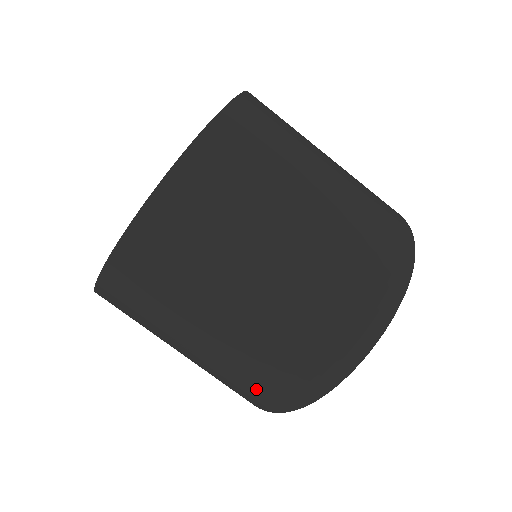
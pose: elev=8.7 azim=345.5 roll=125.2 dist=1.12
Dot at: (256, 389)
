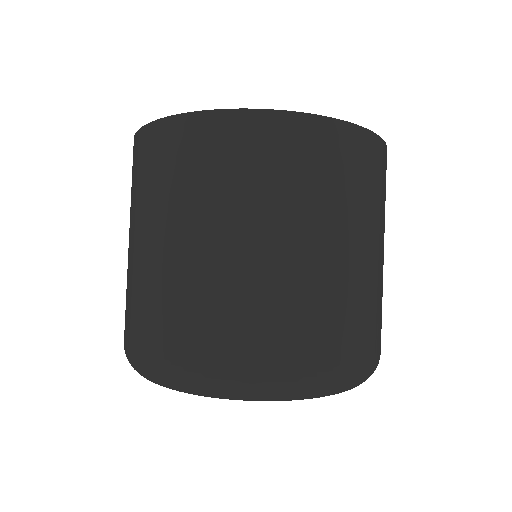
Dot at: (127, 319)
